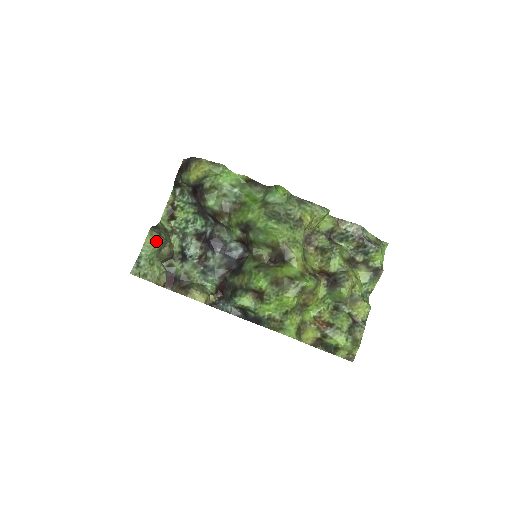
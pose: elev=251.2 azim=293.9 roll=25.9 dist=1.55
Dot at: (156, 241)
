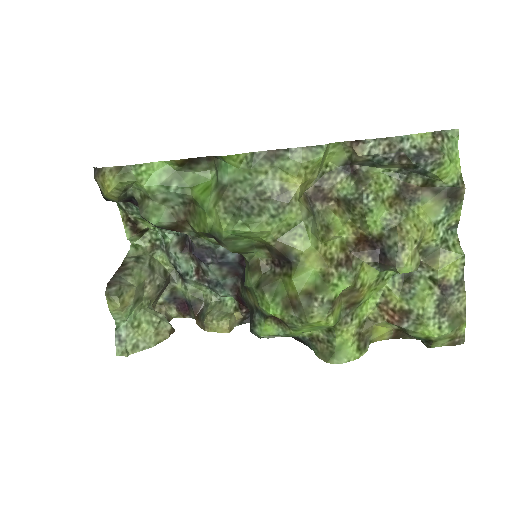
Dot at: (119, 307)
